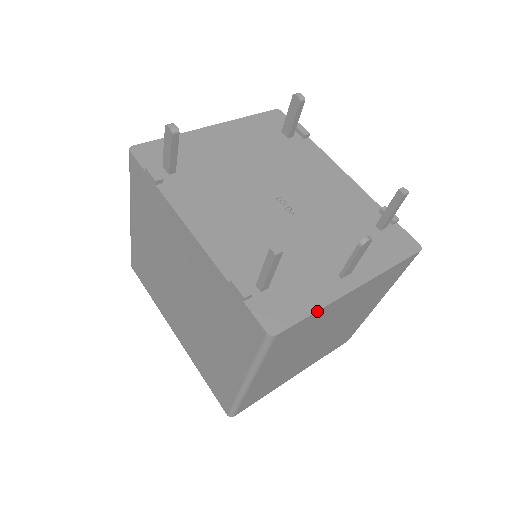
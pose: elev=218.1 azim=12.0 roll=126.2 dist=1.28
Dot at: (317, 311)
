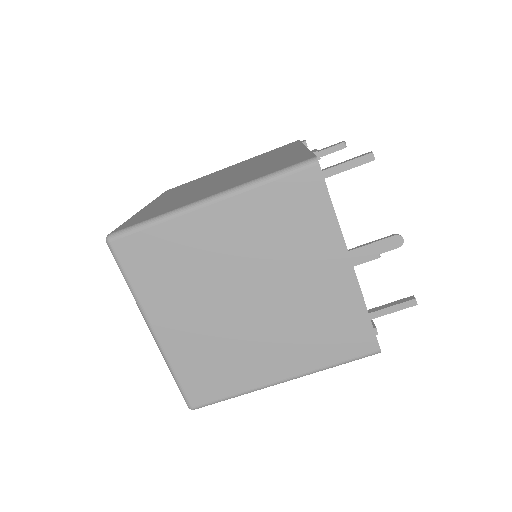
Dot at: occluded
